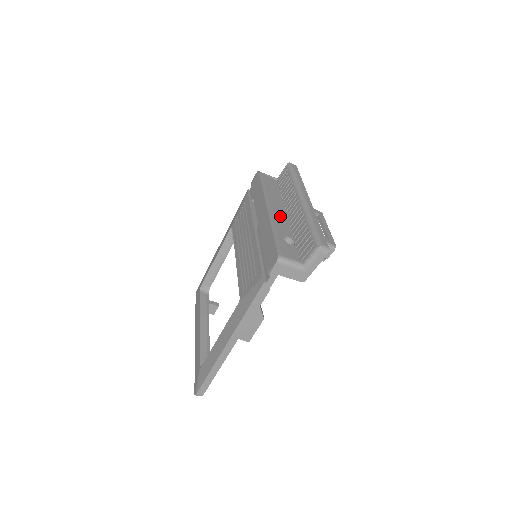
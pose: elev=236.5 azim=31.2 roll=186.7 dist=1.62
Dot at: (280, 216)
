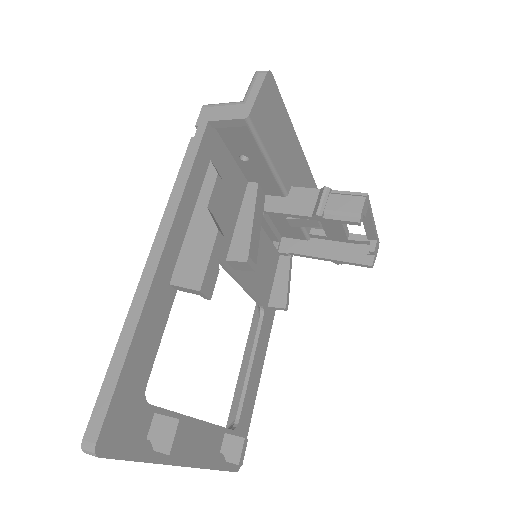
Dot at: occluded
